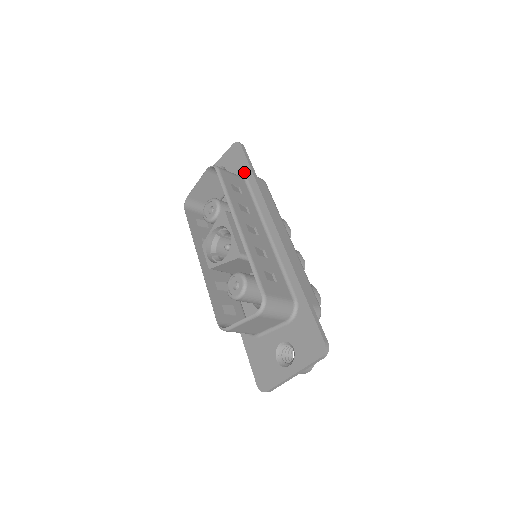
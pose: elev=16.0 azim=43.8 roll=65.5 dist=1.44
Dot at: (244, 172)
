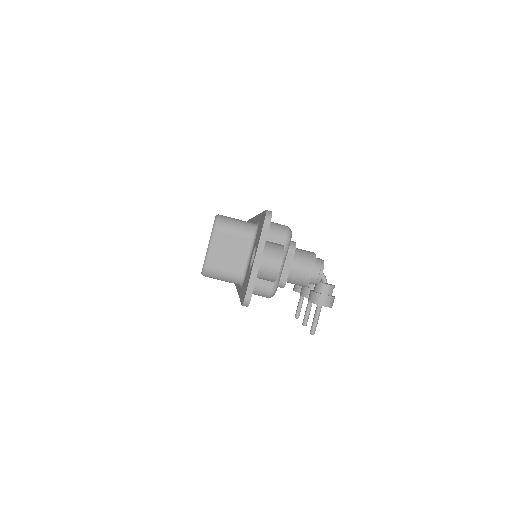
Dot at: occluded
